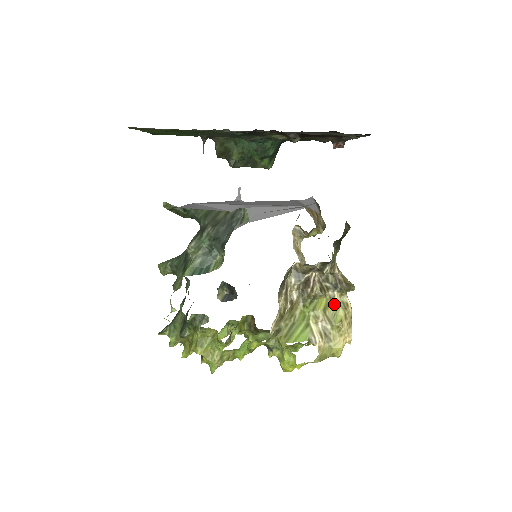
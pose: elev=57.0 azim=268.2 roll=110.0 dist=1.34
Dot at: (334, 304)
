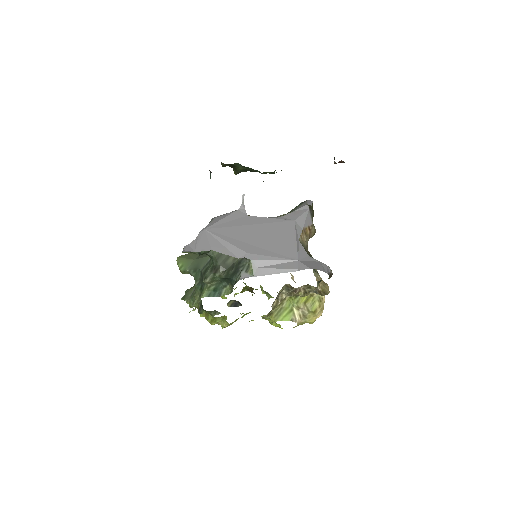
Dot at: (313, 298)
